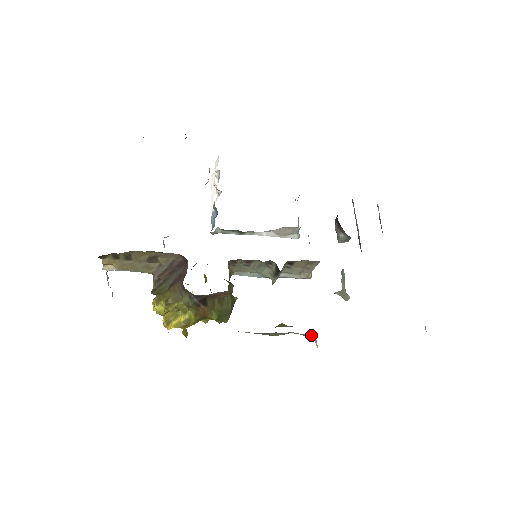
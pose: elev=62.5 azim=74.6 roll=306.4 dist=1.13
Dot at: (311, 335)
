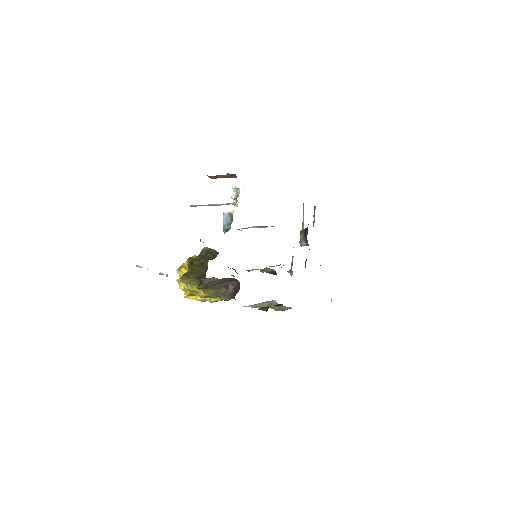
Dot at: (275, 301)
